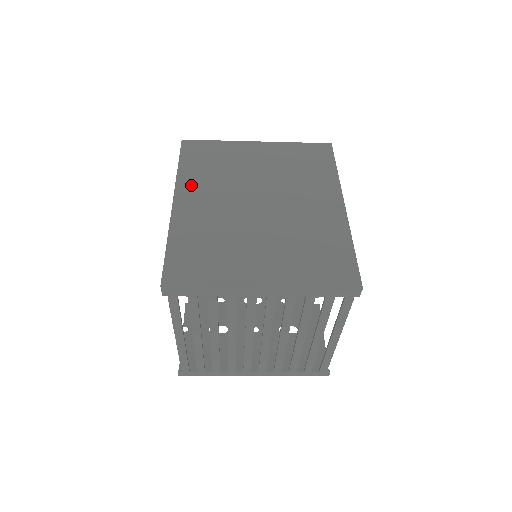
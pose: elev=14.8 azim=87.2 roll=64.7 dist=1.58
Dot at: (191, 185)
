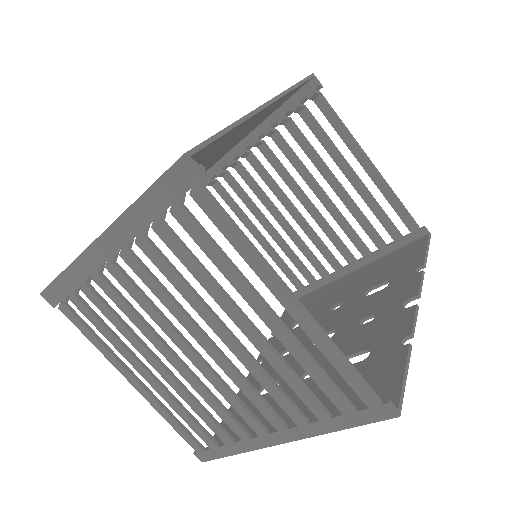
Dot at: occluded
